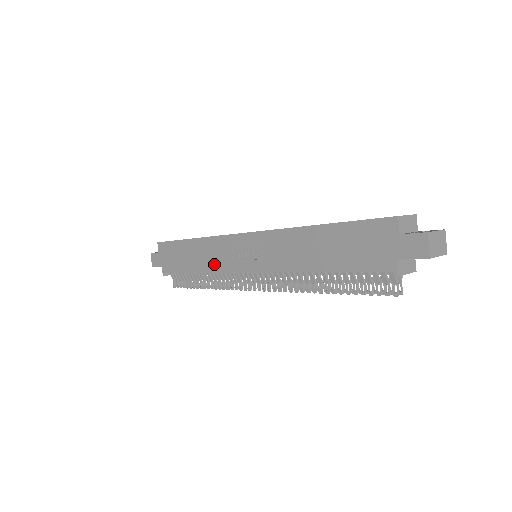
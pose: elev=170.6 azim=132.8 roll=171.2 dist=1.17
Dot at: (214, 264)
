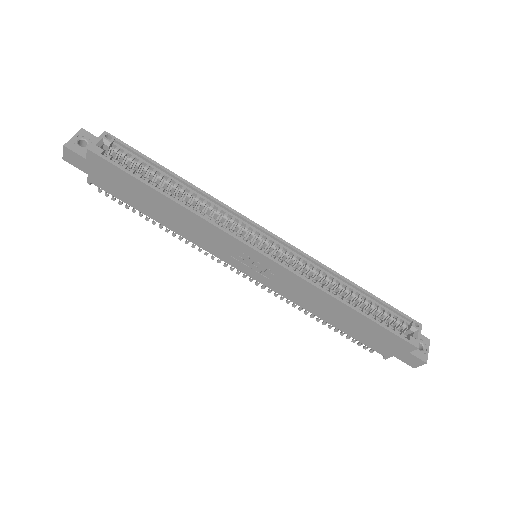
Dot at: (198, 239)
